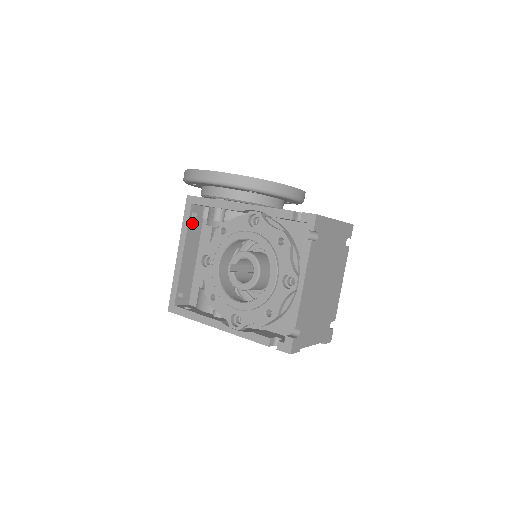
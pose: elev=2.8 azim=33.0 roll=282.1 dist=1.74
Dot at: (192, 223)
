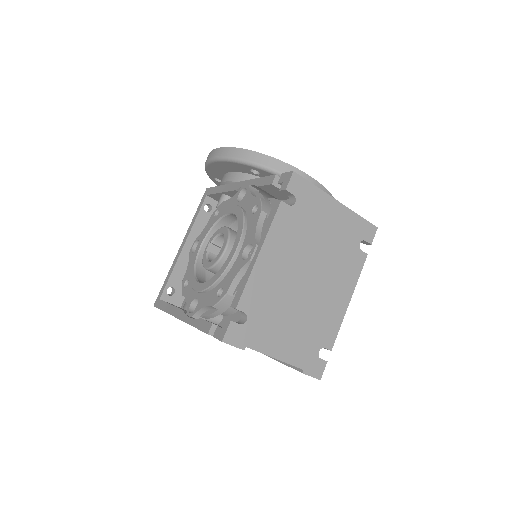
Dot at: (204, 216)
